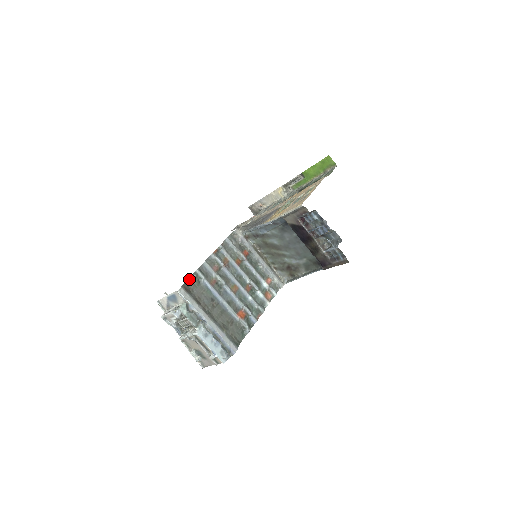
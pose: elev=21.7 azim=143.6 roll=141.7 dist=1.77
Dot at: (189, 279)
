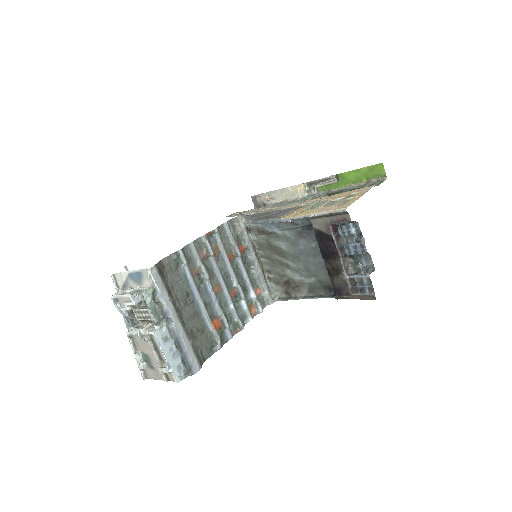
Dot at: (167, 258)
